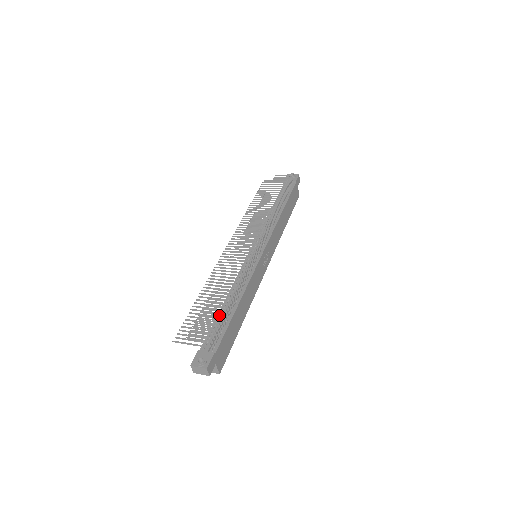
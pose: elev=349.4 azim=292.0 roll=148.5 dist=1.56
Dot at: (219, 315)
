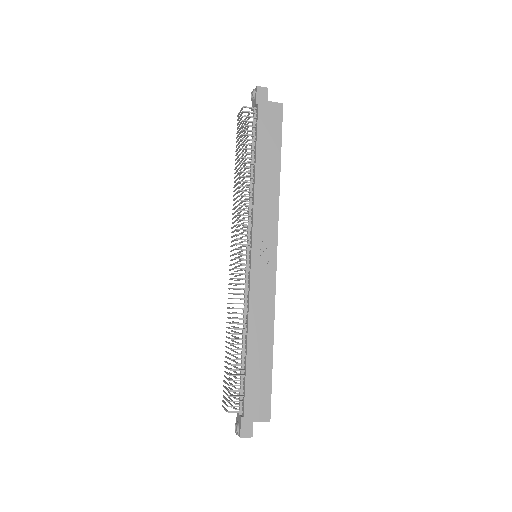
Dot at: (229, 375)
